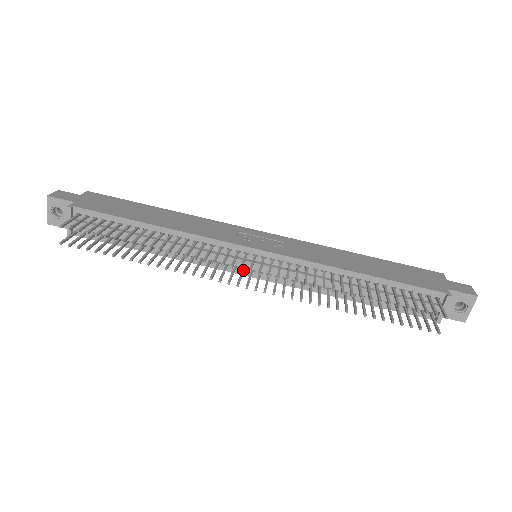
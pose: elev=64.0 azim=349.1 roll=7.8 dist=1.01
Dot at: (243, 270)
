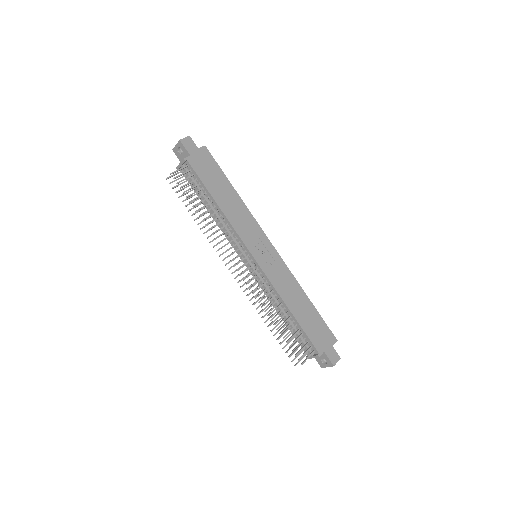
Dot at: occluded
